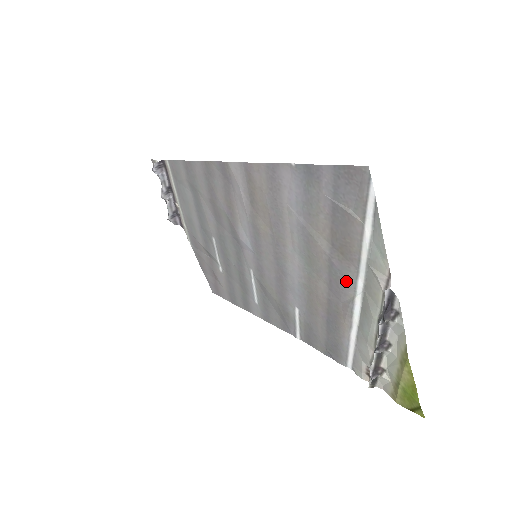
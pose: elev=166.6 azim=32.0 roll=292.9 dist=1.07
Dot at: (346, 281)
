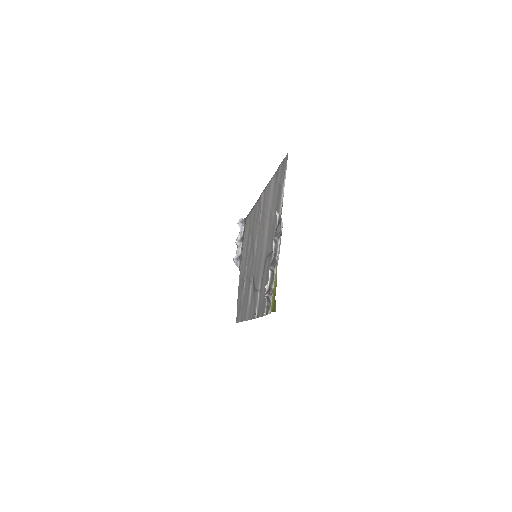
Dot at: occluded
